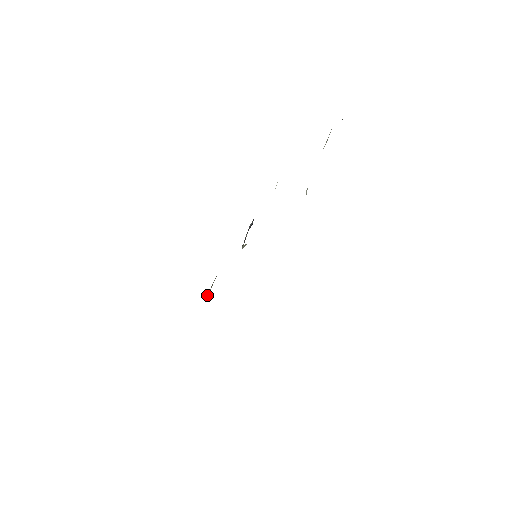
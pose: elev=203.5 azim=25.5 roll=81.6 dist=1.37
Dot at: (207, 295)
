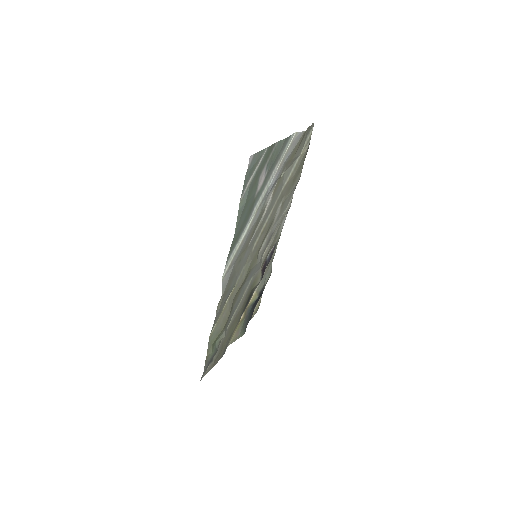
Dot at: (232, 339)
